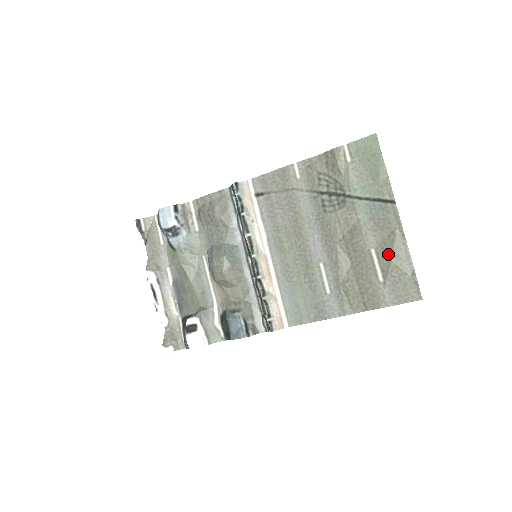
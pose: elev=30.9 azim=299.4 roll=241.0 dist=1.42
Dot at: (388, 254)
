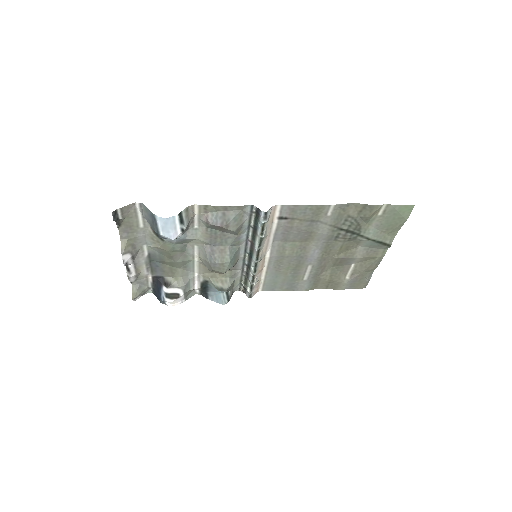
Dot at: (363, 269)
